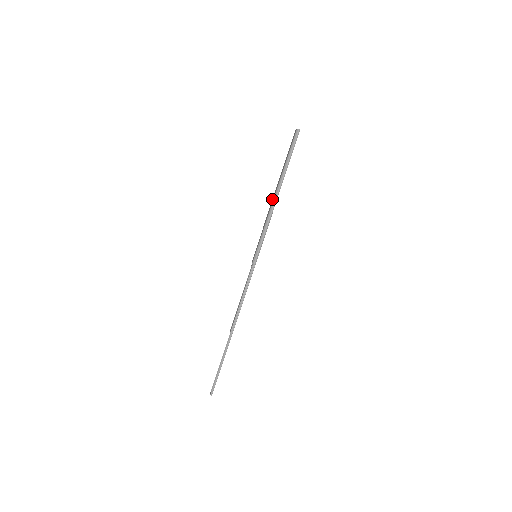
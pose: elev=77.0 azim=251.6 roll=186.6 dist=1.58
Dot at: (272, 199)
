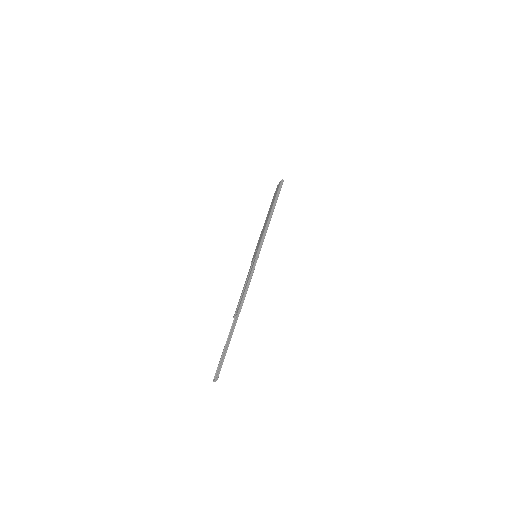
Dot at: occluded
